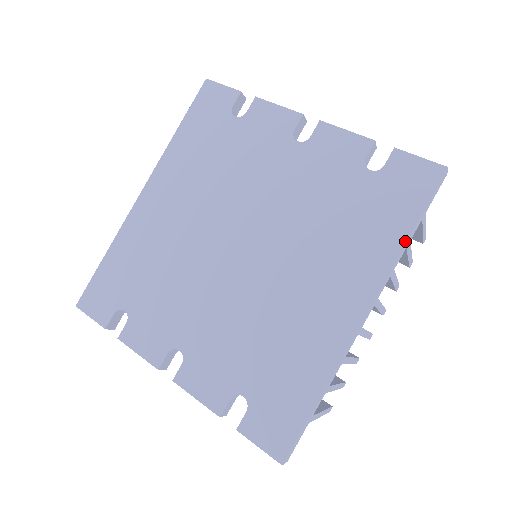
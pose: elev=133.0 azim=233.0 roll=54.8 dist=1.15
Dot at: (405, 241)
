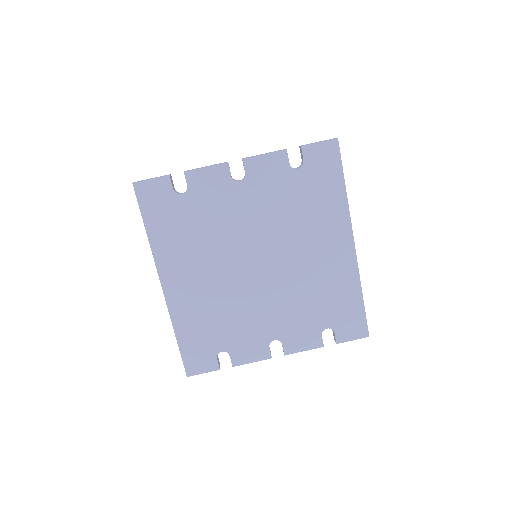
Dot at: (346, 193)
